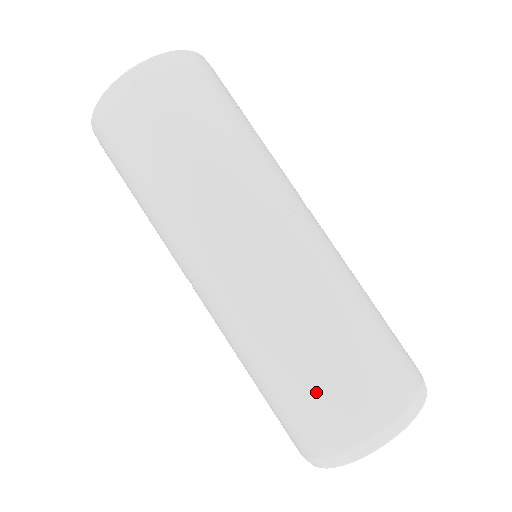
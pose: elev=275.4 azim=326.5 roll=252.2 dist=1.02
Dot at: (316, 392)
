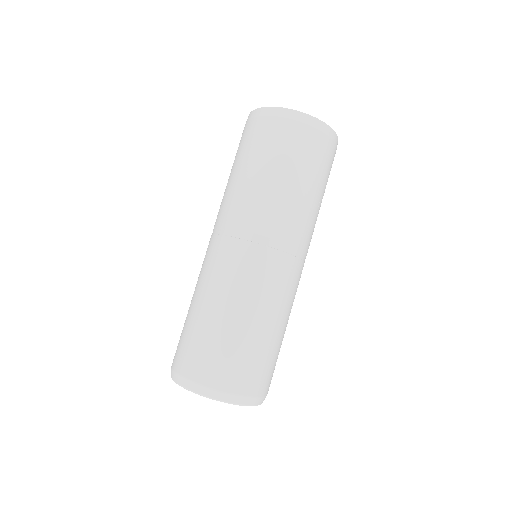
Dot at: (226, 347)
